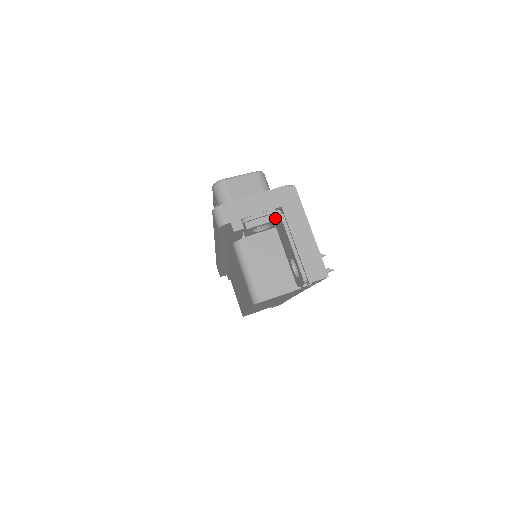
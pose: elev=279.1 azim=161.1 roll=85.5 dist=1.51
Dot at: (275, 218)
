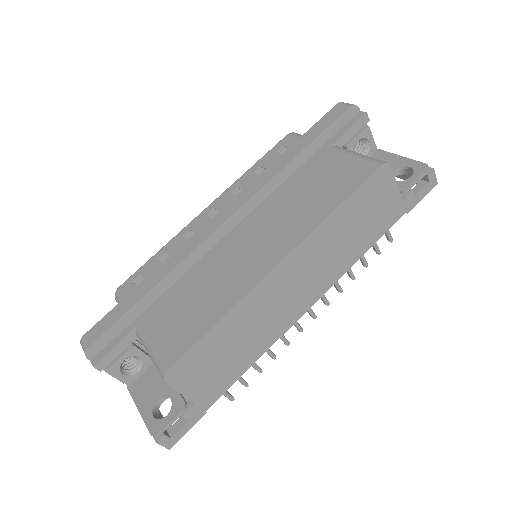
Dot at: (375, 147)
